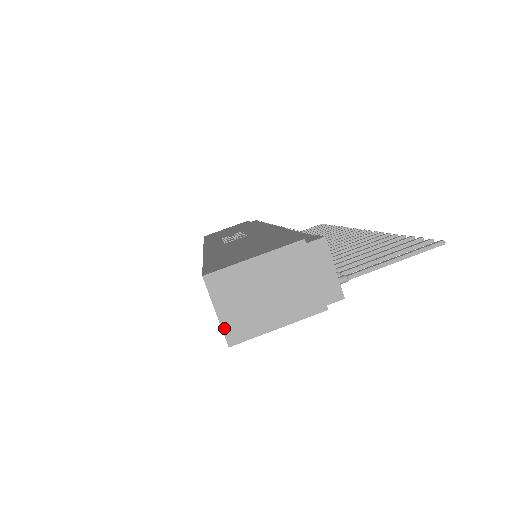
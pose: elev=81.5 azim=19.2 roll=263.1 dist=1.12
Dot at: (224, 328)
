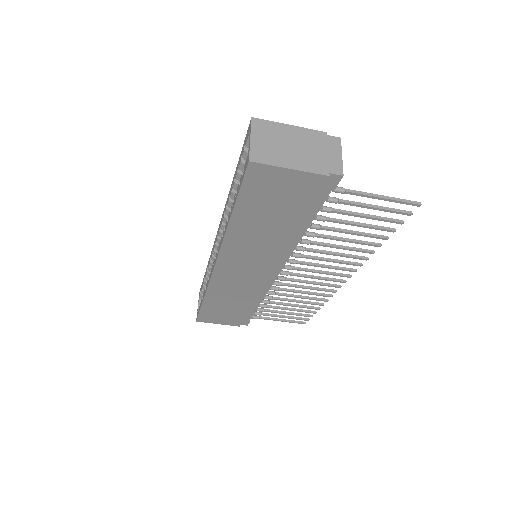
Dot at: (251, 149)
